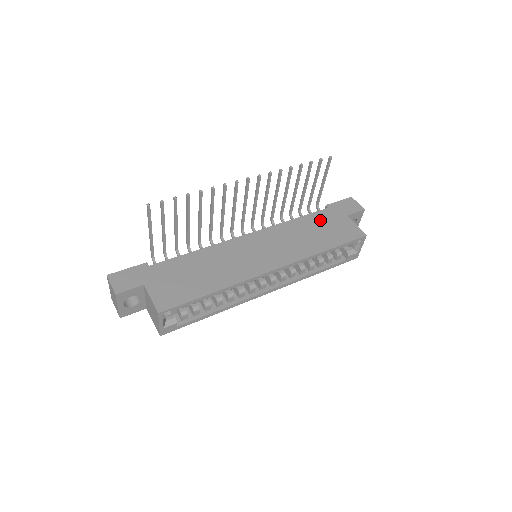
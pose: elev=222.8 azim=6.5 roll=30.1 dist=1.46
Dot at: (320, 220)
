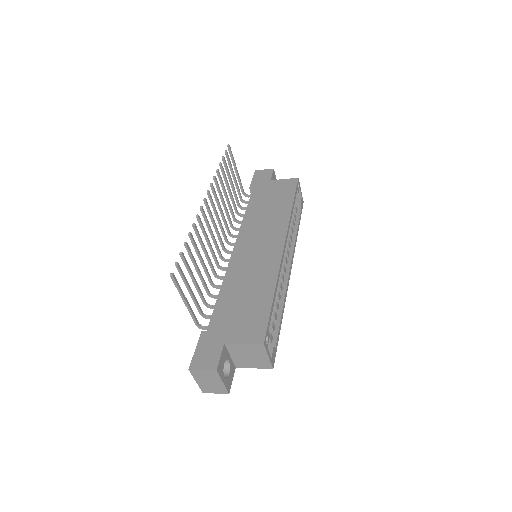
Dot at: (260, 198)
